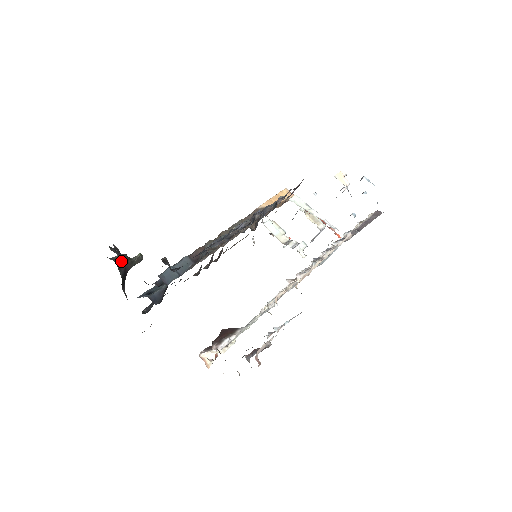
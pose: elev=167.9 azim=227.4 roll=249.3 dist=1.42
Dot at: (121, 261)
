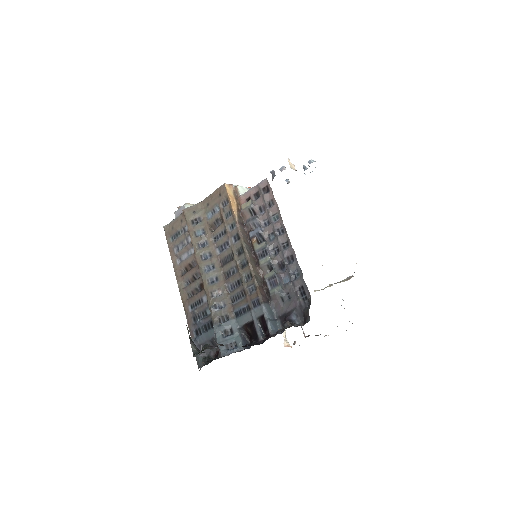
Dot at: (196, 347)
